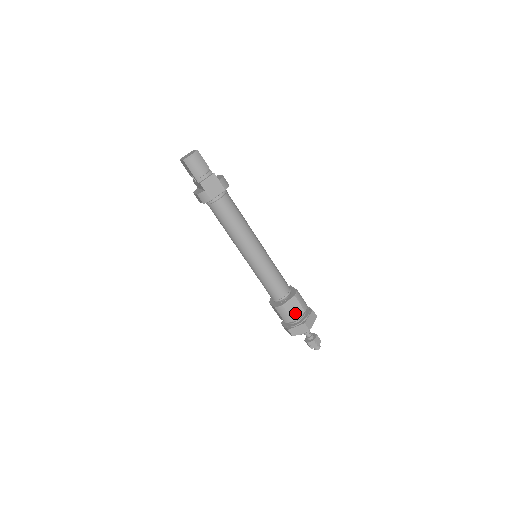
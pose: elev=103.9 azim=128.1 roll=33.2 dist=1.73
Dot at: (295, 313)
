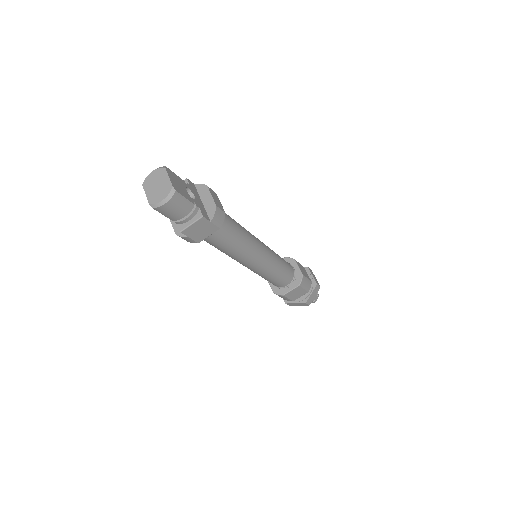
Dot at: (296, 296)
